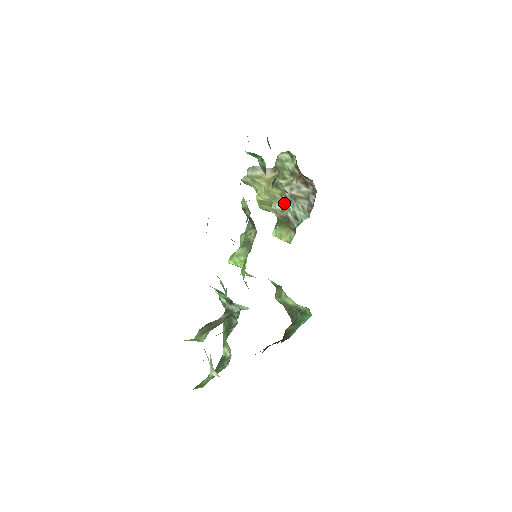
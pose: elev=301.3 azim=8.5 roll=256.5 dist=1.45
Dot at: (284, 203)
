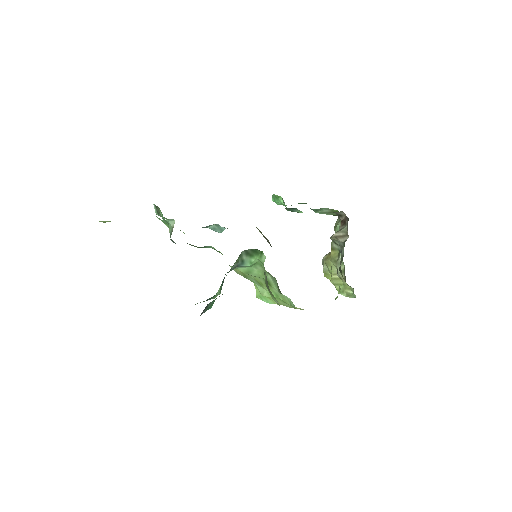
Dot at: (342, 262)
